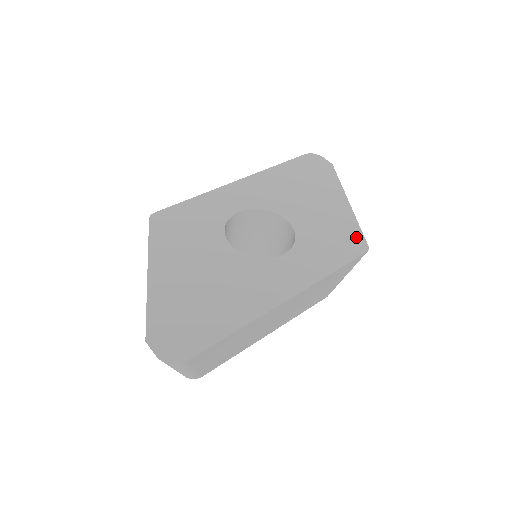
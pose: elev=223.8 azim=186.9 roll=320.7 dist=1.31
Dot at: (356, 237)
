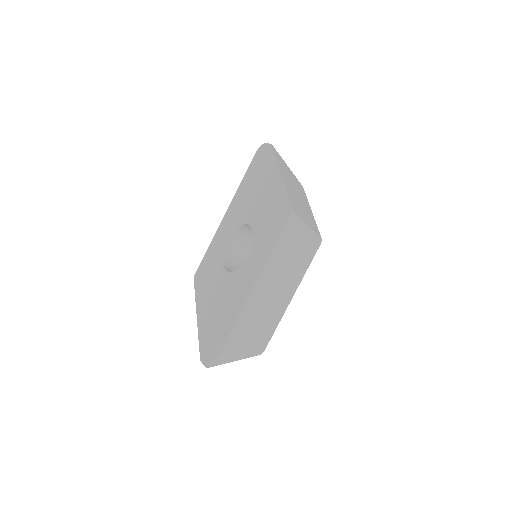
Dot at: (285, 206)
